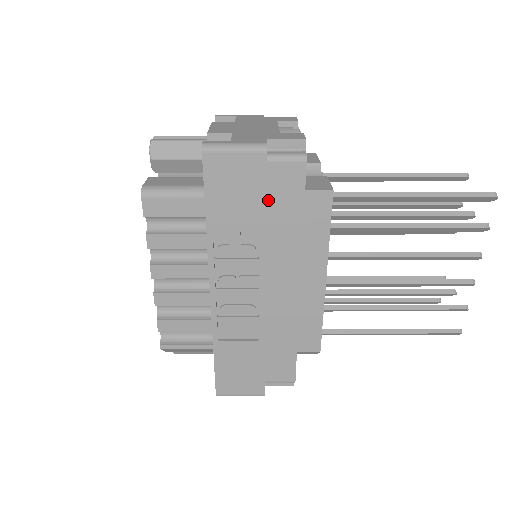
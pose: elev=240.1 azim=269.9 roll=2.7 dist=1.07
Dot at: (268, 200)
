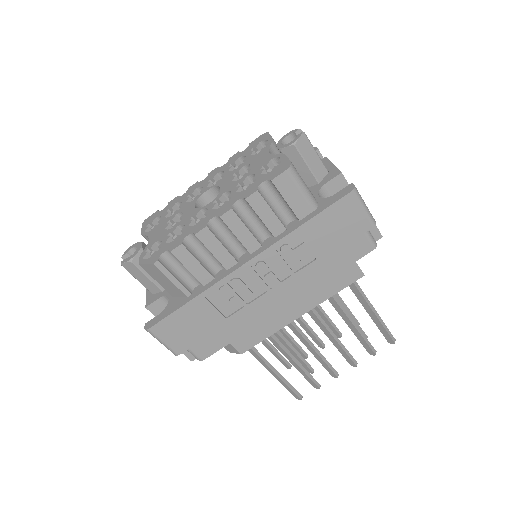
Dot at: occluded
